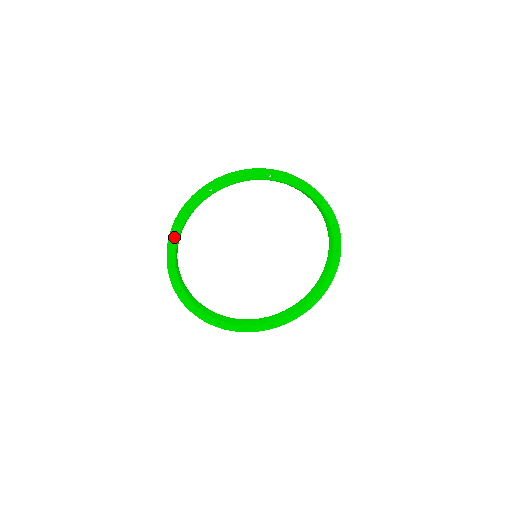
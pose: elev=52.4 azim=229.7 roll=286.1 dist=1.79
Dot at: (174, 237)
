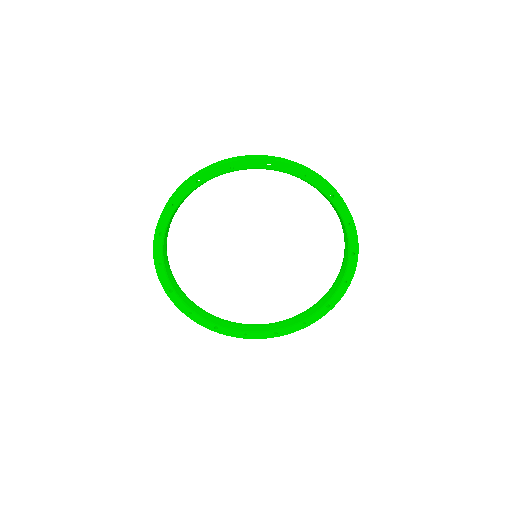
Dot at: (161, 232)
